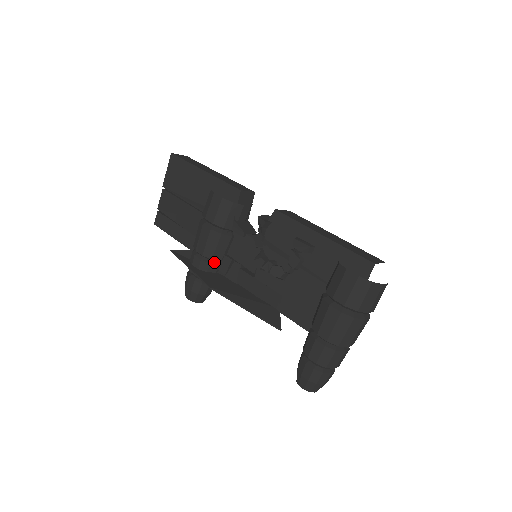
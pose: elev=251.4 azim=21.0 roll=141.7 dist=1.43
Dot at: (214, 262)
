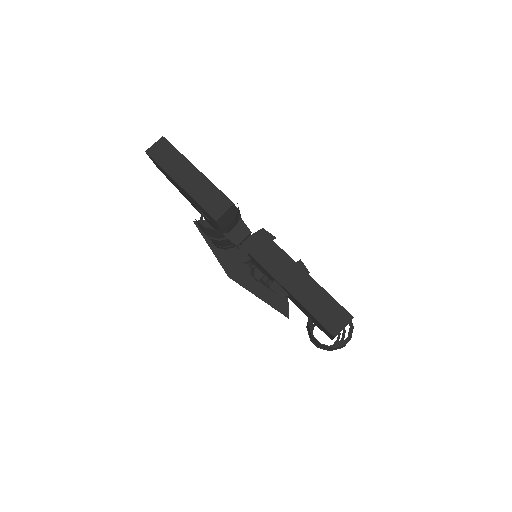
Dot at: (228, 245)
